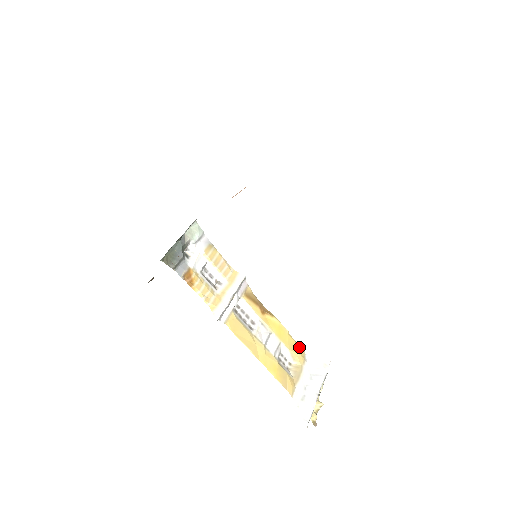
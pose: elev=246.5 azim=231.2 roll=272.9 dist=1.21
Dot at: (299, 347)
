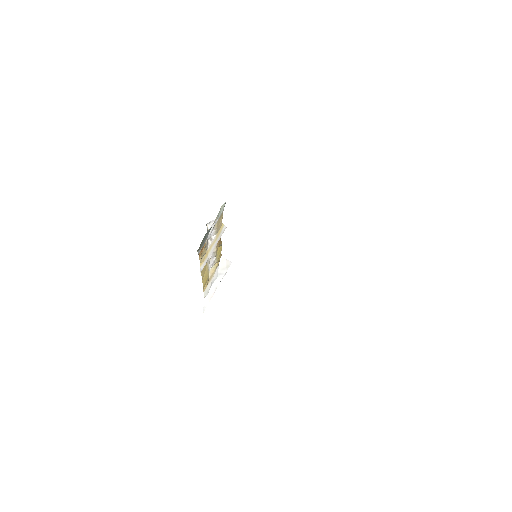
Dot at: occluded
